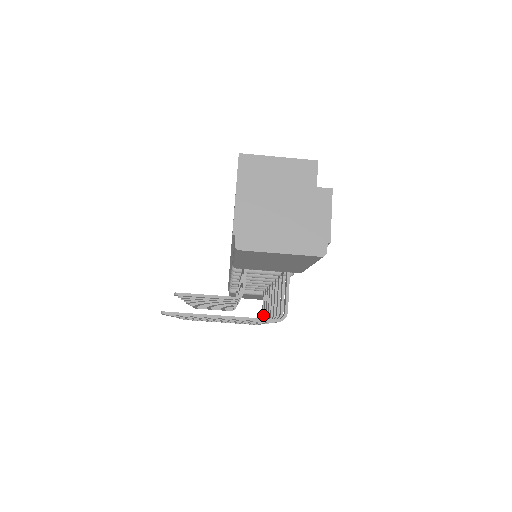
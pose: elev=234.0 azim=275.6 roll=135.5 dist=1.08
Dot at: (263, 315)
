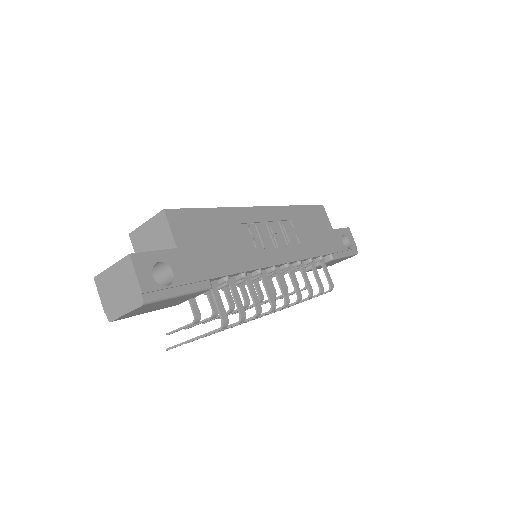
Dot at: (328, 282)
